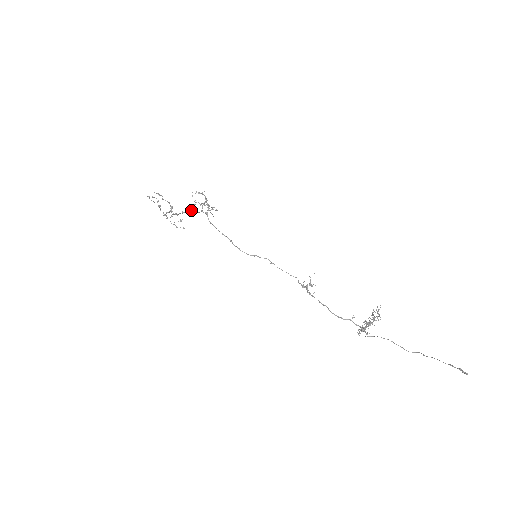
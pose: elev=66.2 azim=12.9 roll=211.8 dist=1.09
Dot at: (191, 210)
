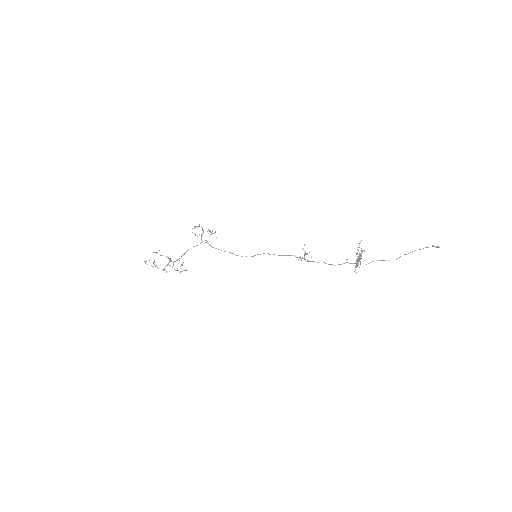
Dot at: occluded
